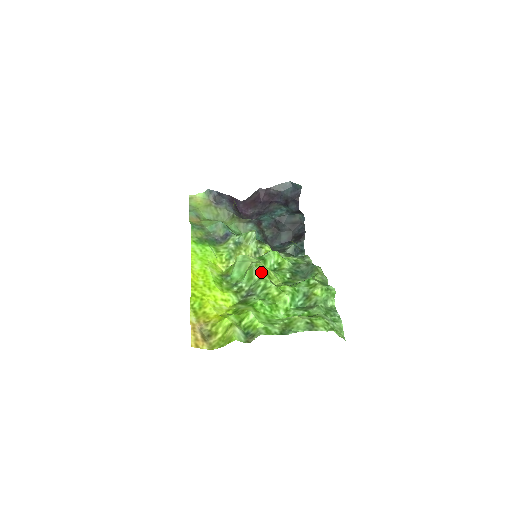
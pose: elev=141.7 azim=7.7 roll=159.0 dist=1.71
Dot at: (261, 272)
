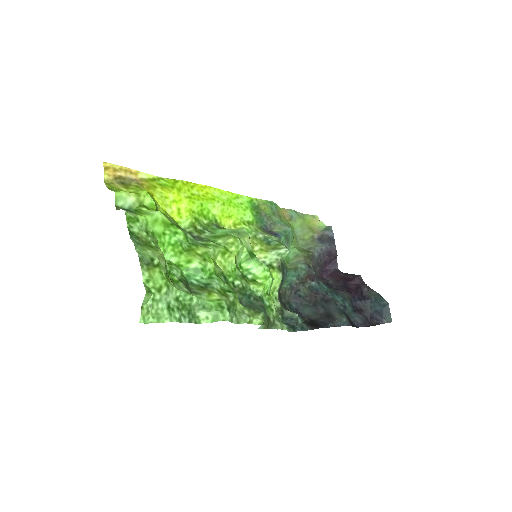
Dot at: (228, 244)
